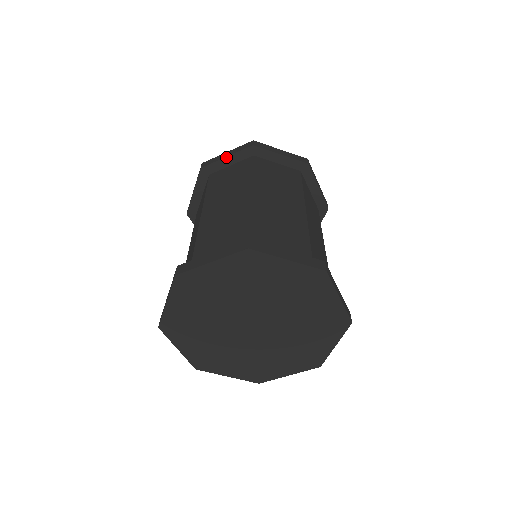
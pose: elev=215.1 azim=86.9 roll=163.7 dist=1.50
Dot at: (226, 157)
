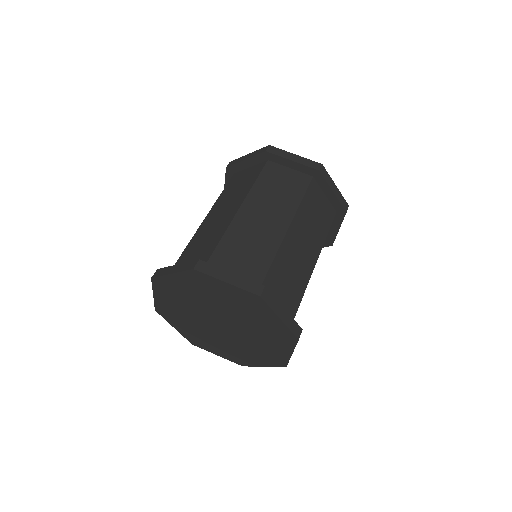
Dot at: (292, 160)
